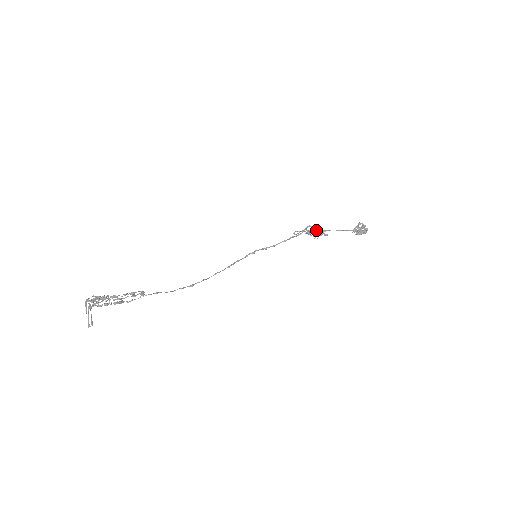
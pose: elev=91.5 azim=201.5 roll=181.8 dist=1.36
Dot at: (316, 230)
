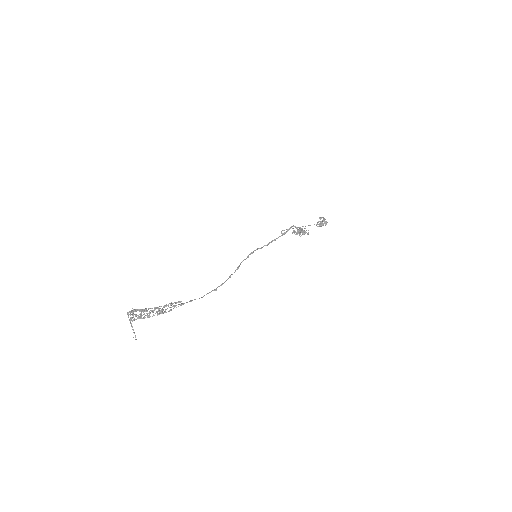
Dot at: (300, 230)
